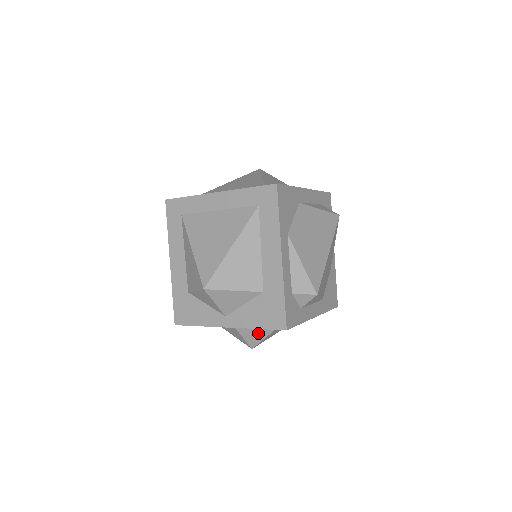
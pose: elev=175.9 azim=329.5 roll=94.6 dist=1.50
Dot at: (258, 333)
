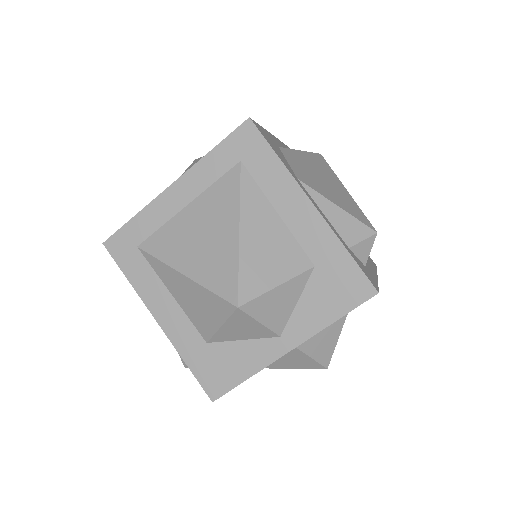
Dot at: (327, 338)
